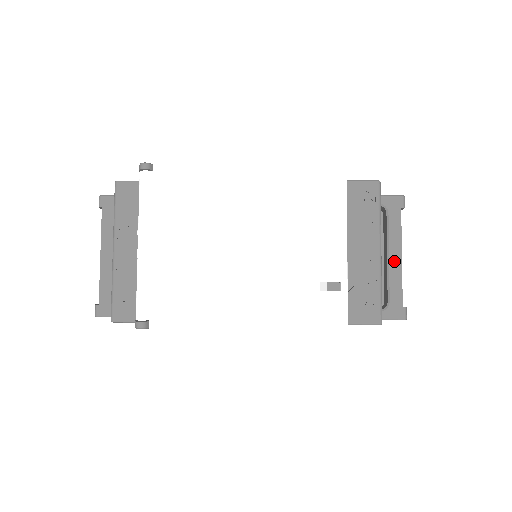
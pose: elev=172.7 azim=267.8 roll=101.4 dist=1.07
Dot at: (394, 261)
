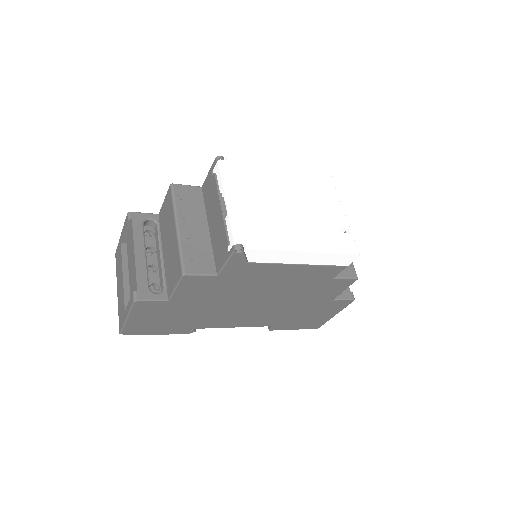
Dot at: occluded
